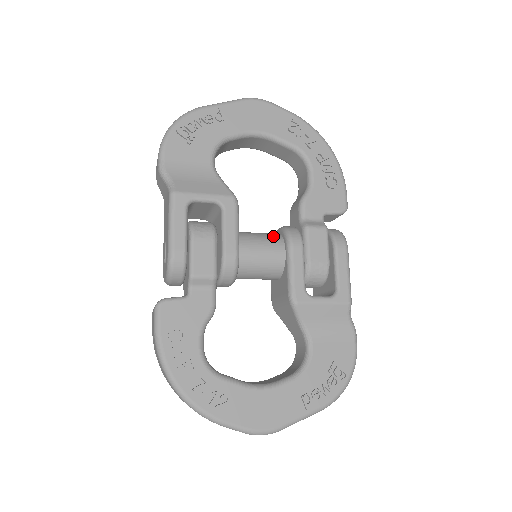
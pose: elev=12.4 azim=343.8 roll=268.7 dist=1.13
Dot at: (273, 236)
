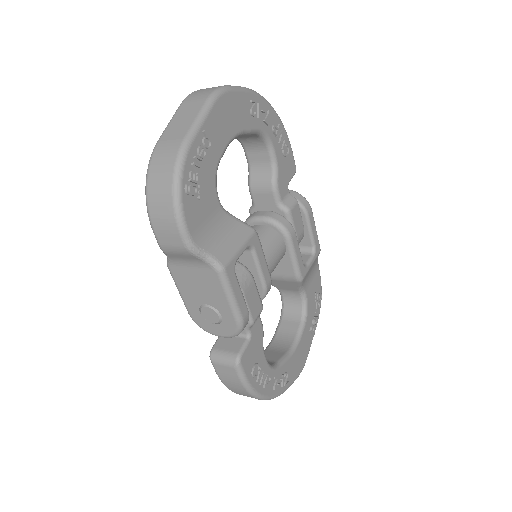
Dot at: (271, 235)
